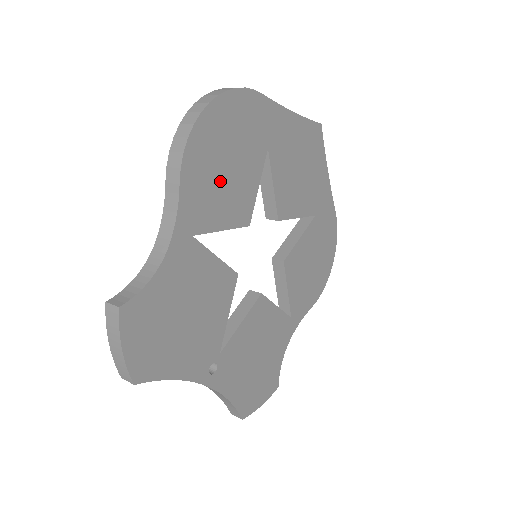
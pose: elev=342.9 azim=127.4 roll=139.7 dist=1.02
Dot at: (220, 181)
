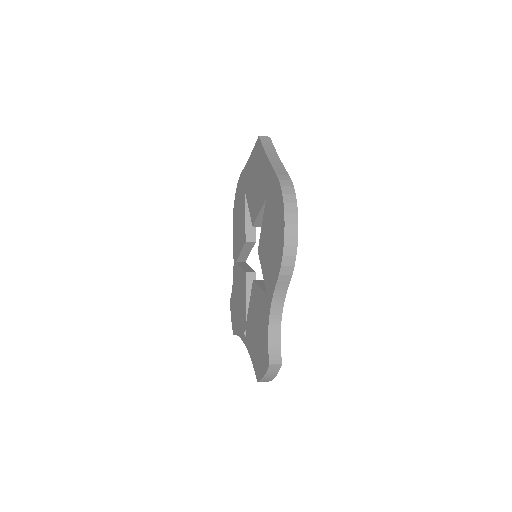
Dot at: occluded
